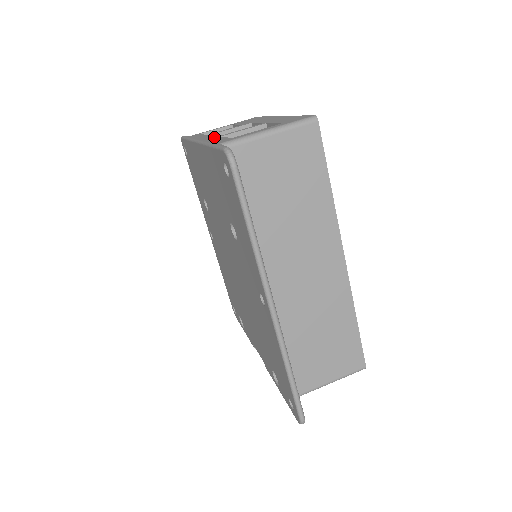
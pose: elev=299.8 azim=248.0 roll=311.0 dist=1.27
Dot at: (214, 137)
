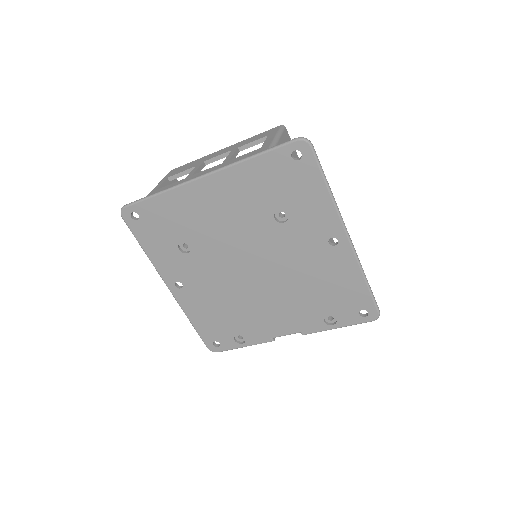
Dot at: (221, 164)
